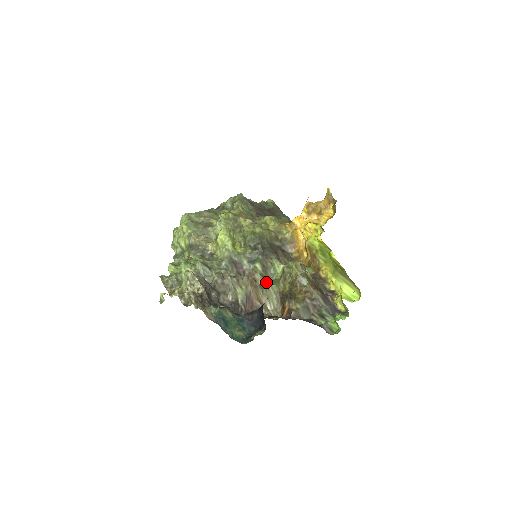
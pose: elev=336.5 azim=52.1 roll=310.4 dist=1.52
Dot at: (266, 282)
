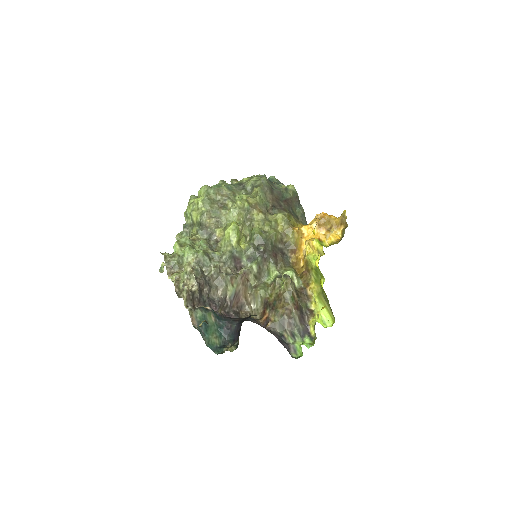
Dot at: (257, 283)
